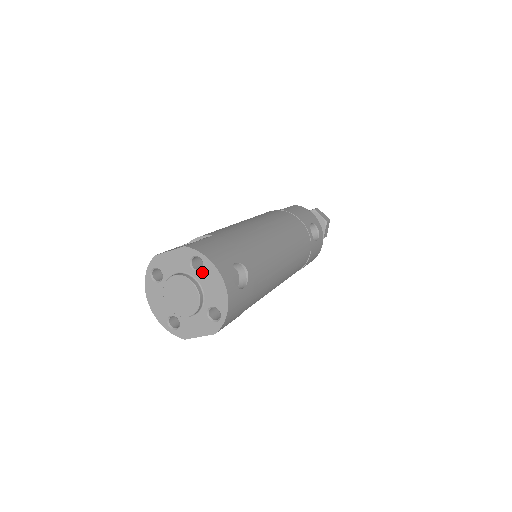
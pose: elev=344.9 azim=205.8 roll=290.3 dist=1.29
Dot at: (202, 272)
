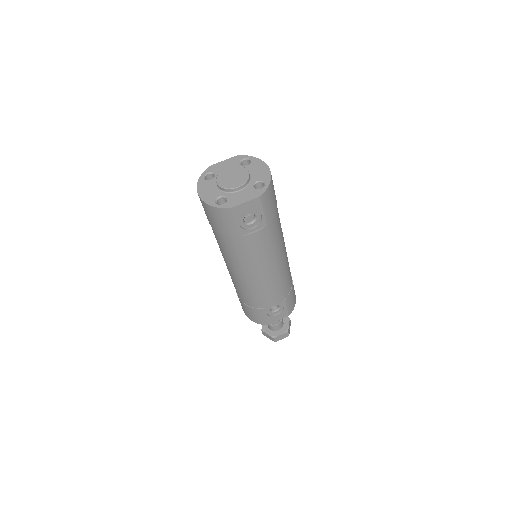
Dot at: (250, 165)
